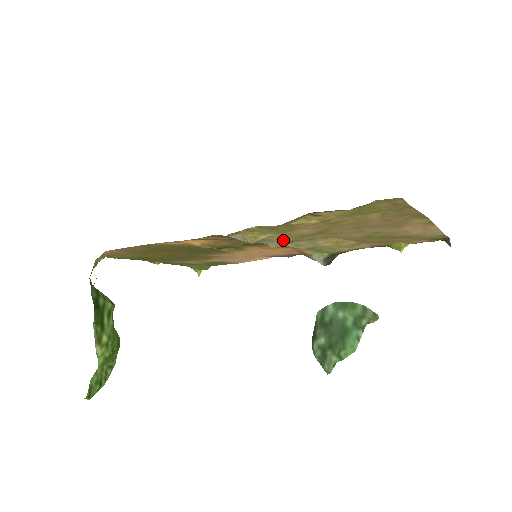
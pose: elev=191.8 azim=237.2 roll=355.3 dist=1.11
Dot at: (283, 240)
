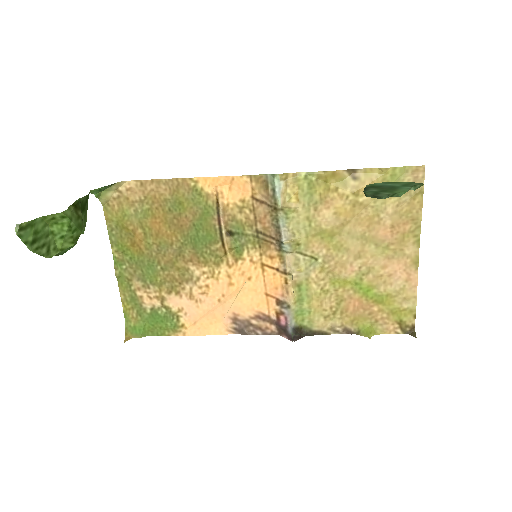
Dot at: (297, 233)
